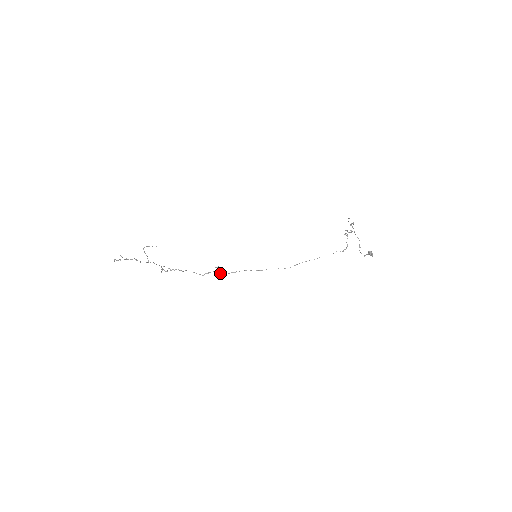
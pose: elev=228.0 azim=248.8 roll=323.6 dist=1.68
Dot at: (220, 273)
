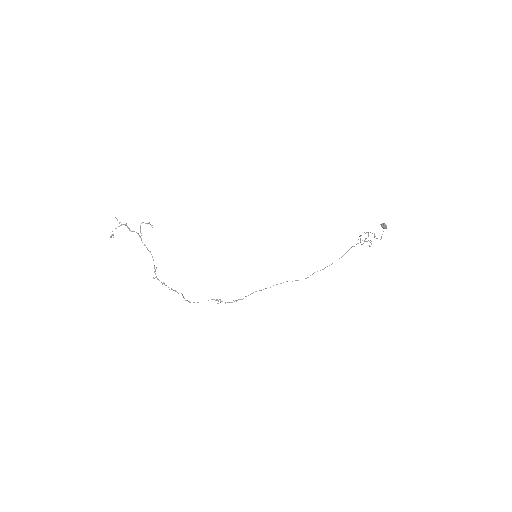
Dot at: (220, 302)
